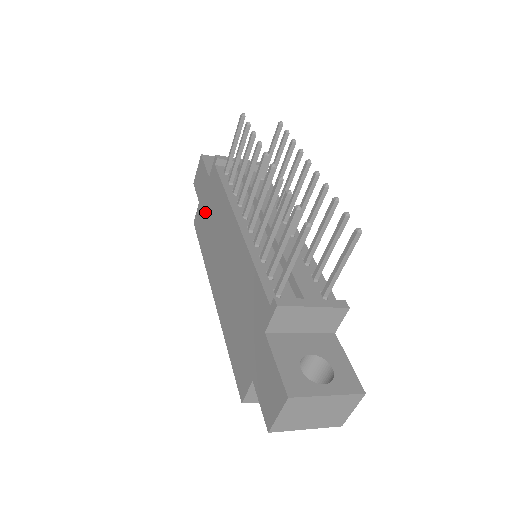
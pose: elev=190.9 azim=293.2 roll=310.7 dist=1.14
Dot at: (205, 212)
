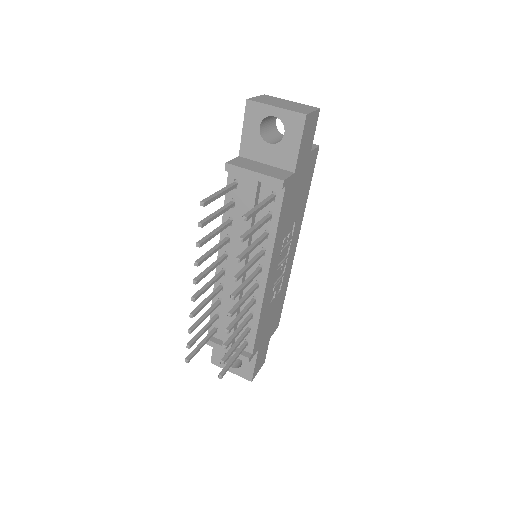
Dot at: occluded
